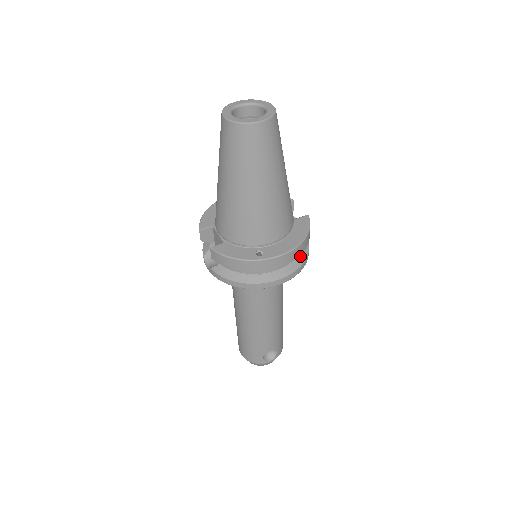
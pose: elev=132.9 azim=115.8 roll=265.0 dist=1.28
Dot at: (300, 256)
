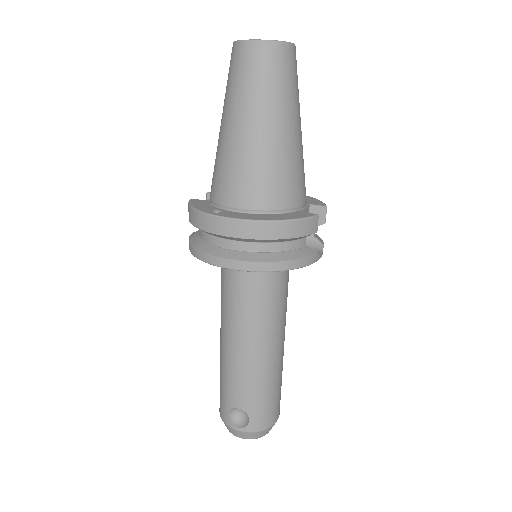
Dot at: (277, 254)
